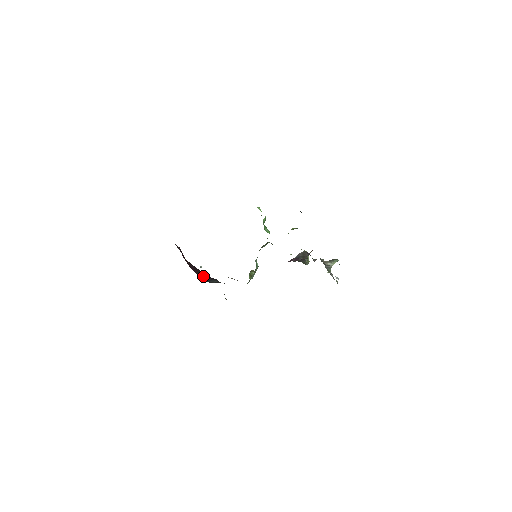
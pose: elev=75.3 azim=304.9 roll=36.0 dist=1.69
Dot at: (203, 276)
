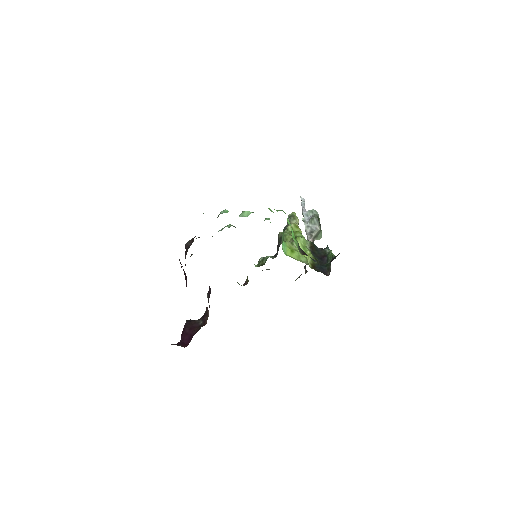
Dot at: occluded
